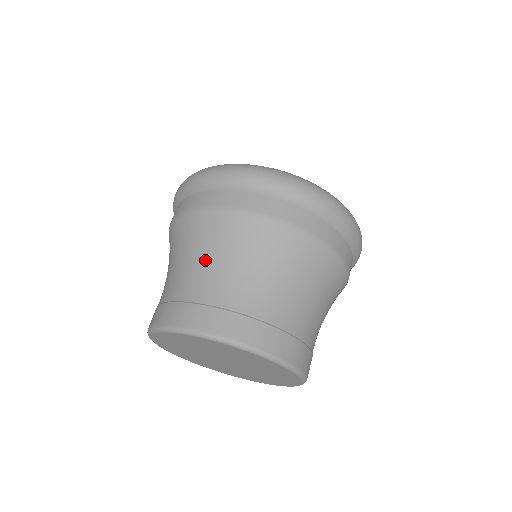
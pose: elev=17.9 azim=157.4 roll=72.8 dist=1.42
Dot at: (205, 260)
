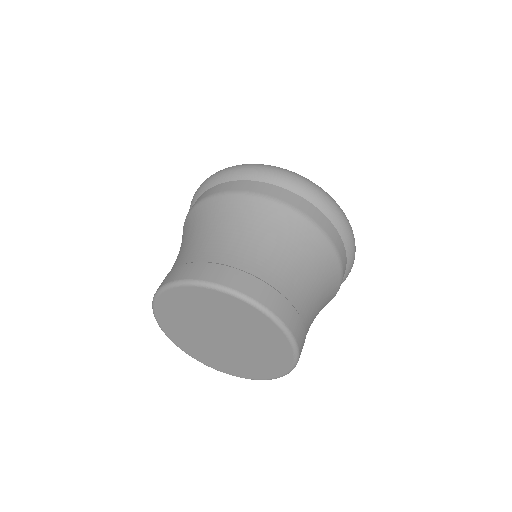
Dot at: (267, 243)
